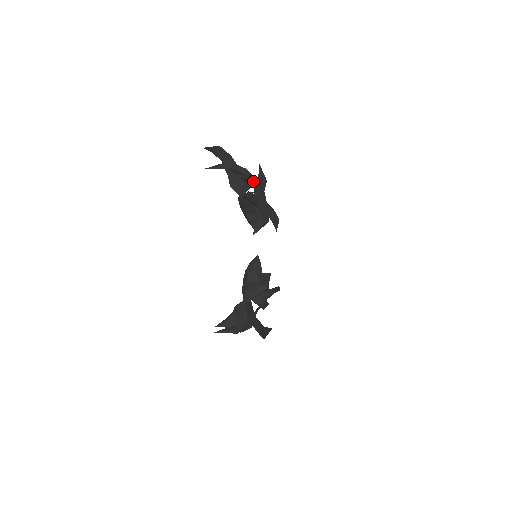
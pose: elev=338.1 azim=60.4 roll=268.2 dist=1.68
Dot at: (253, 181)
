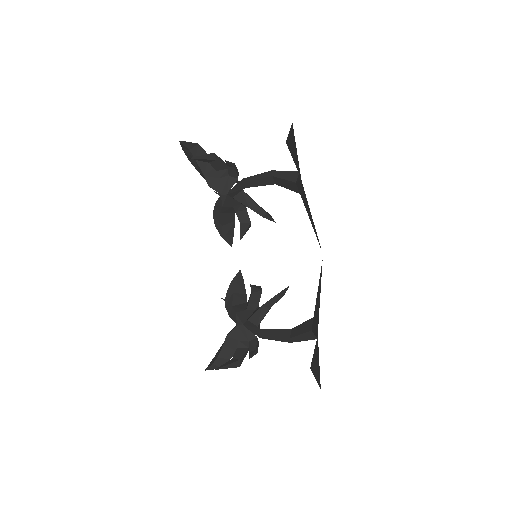
Dot at: occluded
